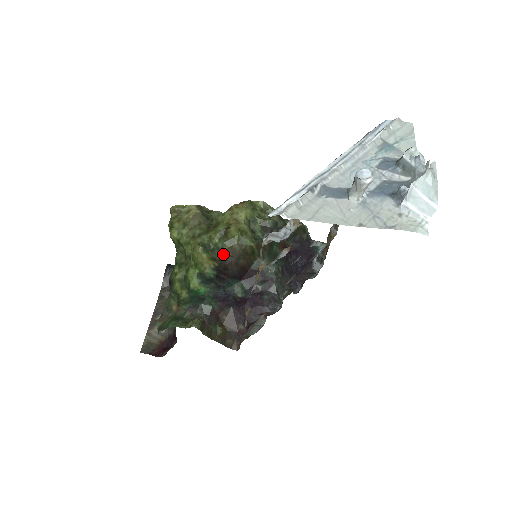
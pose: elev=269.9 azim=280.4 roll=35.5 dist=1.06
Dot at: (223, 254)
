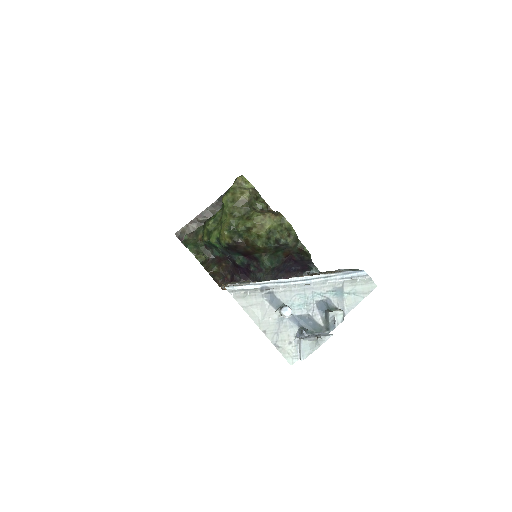
Dot at: (240, 238)
